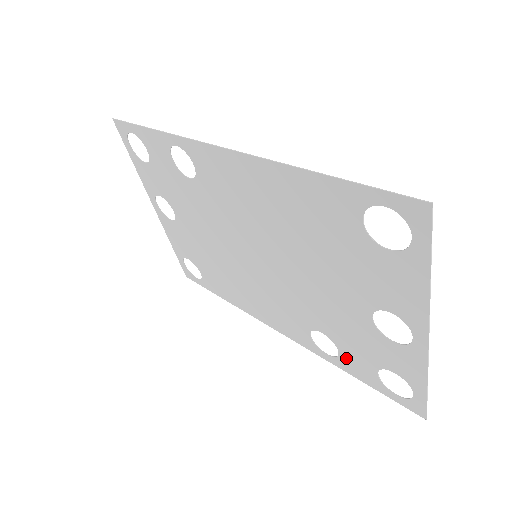
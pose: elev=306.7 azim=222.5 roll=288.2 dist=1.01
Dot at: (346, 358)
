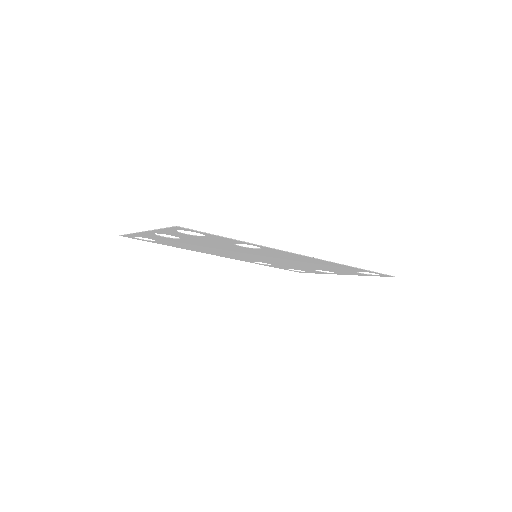
Dot at: occluded
